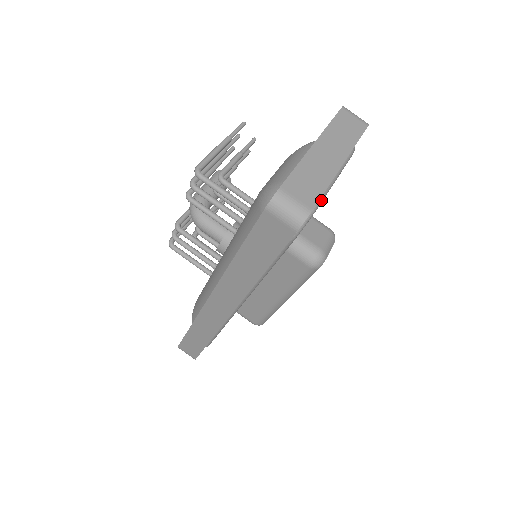
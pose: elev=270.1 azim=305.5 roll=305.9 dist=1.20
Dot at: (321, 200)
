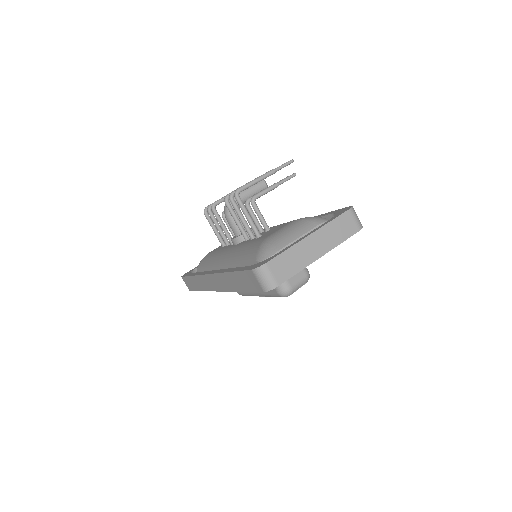
Dot at: occluded
